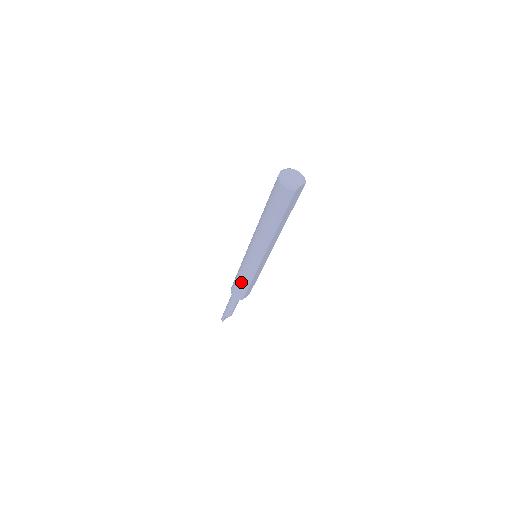
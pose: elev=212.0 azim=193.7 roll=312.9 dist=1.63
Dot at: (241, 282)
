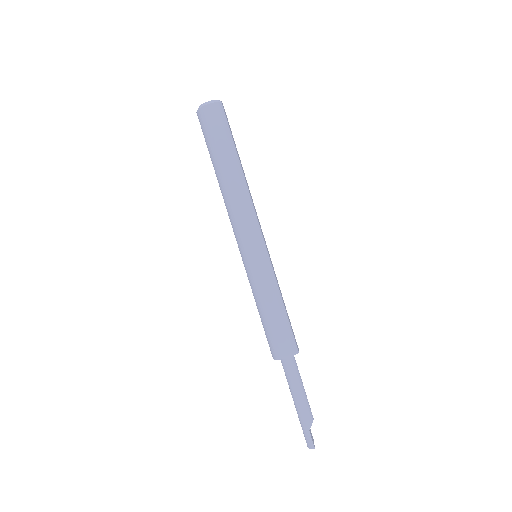
Dot at: (273, 310)
